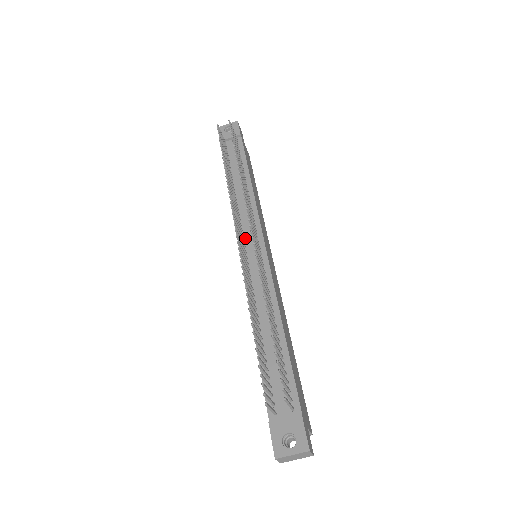
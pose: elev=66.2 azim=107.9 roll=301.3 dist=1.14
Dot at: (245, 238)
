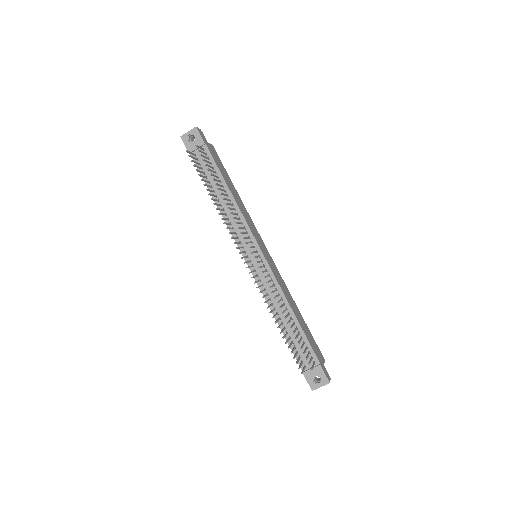
Dot at: (245, 249)
